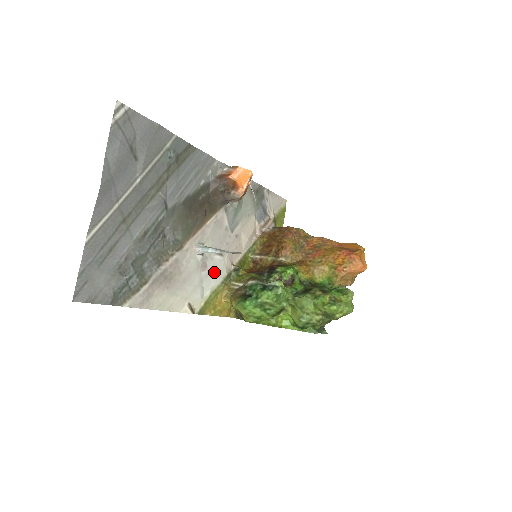
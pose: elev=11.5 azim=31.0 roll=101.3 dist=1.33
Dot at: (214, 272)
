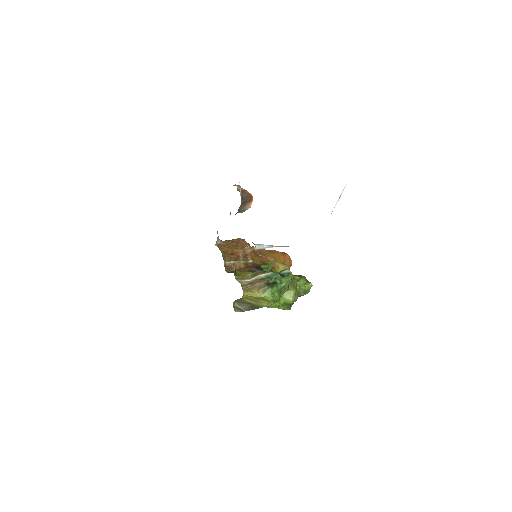
Dot at: occluded
